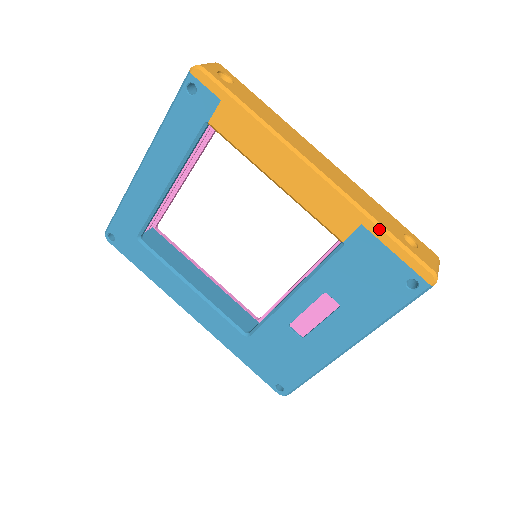
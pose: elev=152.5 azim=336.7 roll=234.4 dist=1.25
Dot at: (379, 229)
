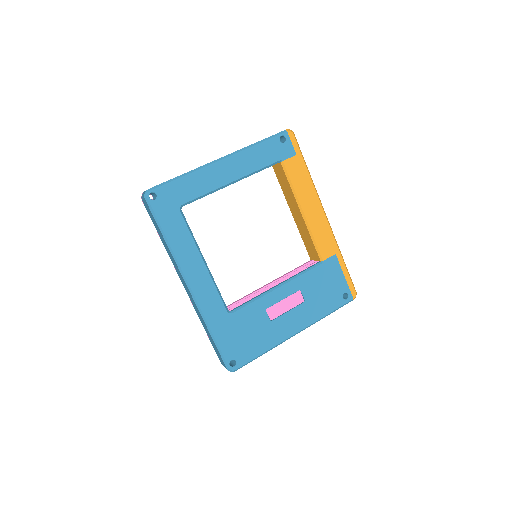
Dot at: (342, 260)
